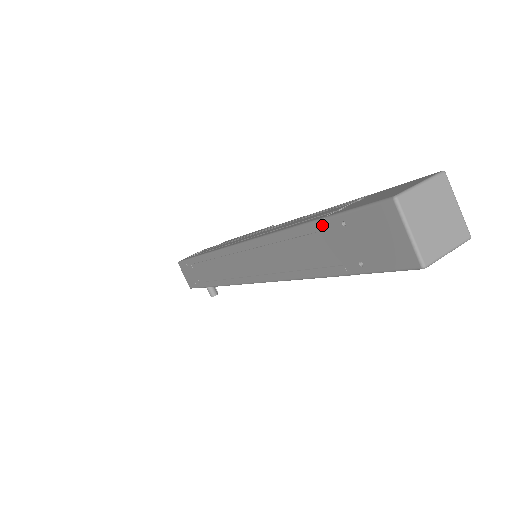
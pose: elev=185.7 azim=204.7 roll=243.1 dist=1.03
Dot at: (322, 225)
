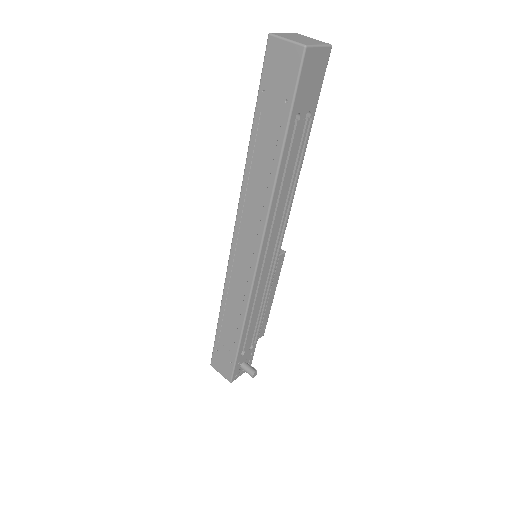
Dot at: (257, 114)
